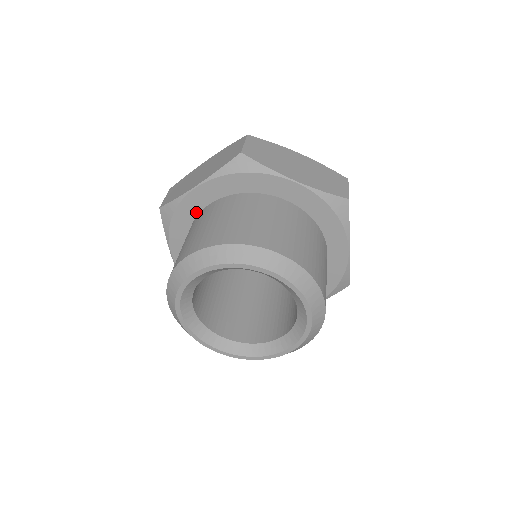
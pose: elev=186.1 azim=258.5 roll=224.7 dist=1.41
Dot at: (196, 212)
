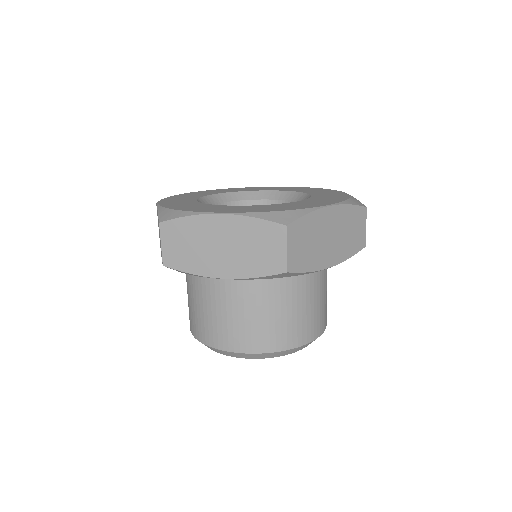
Dot at: occluded
